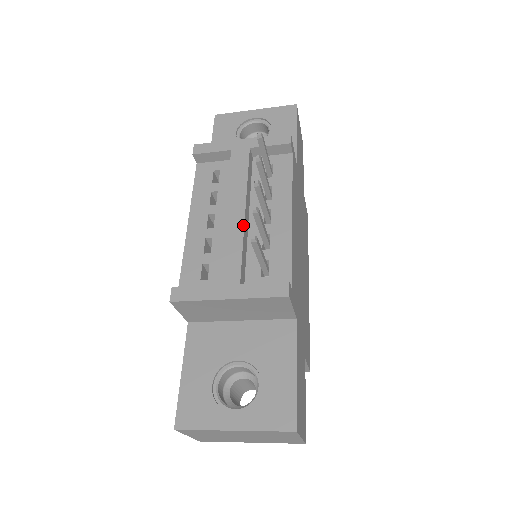
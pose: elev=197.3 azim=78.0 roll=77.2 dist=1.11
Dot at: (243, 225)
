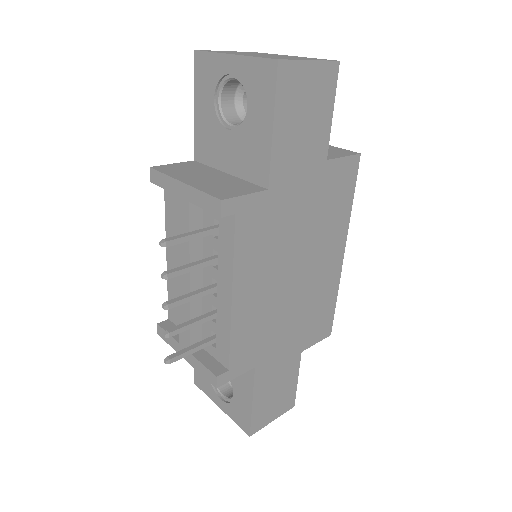
Dot at: occluded
